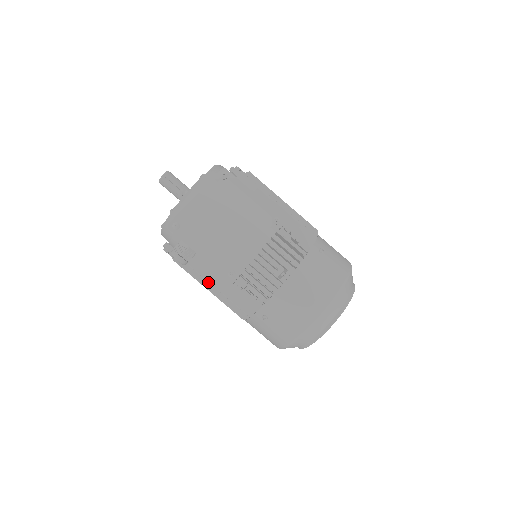
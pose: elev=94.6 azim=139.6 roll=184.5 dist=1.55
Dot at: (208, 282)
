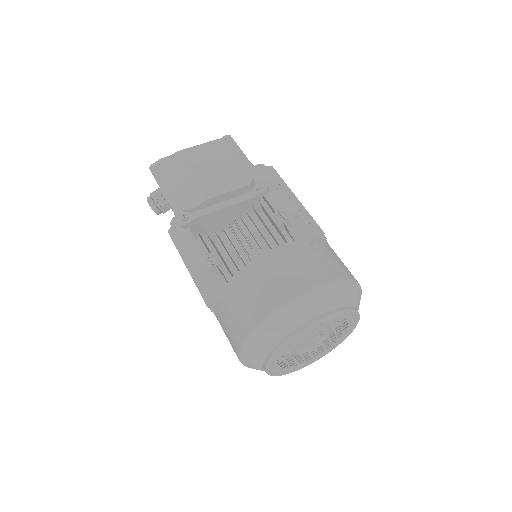
Dot at: occluded
